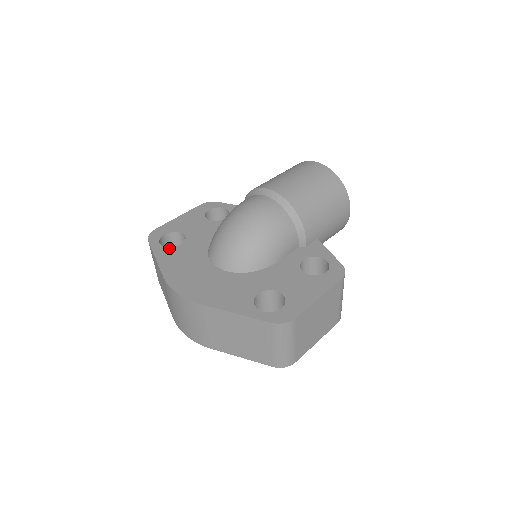
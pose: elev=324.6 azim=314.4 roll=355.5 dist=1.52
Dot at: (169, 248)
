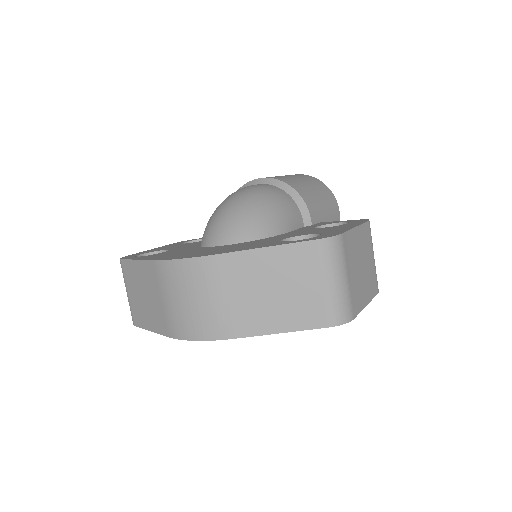
Dot at: (151, 255)
